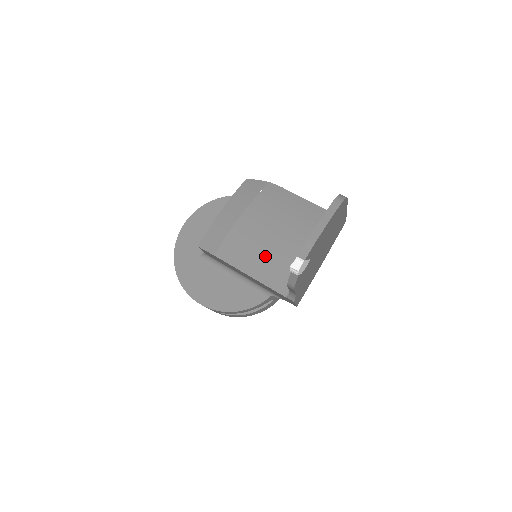
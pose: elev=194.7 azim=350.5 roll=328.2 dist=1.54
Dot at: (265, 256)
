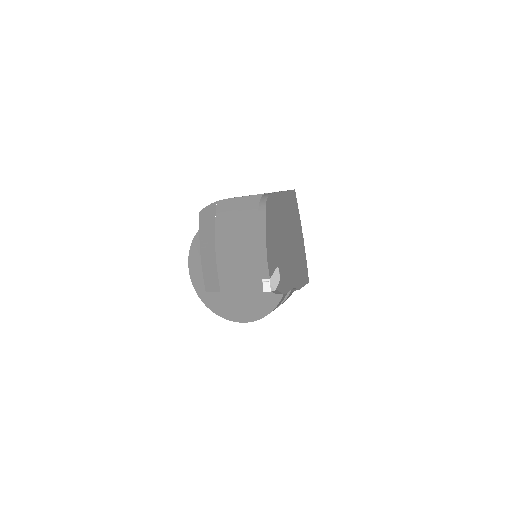
Dot at: (254, 268)
